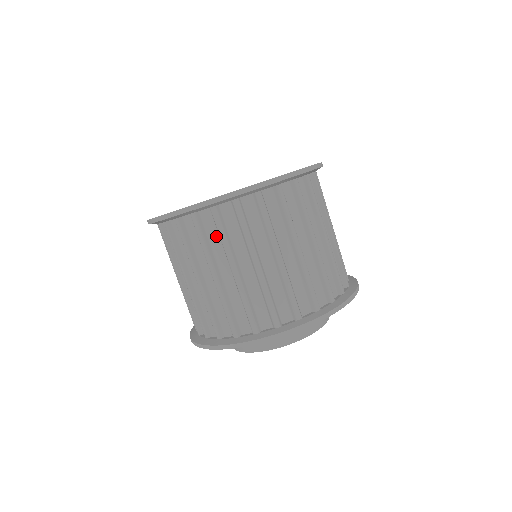
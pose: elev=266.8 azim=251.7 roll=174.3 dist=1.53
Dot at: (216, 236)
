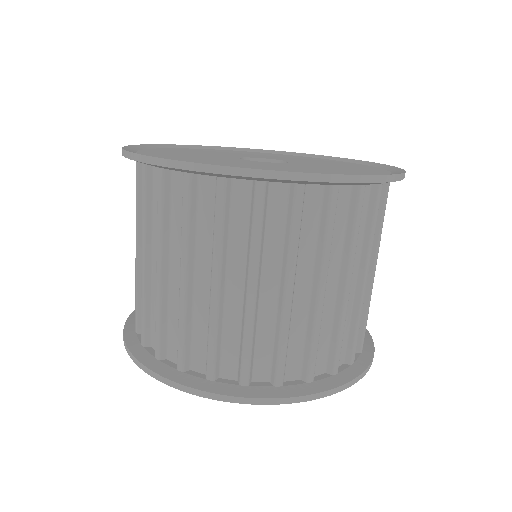
Dot at: (209, 222)
